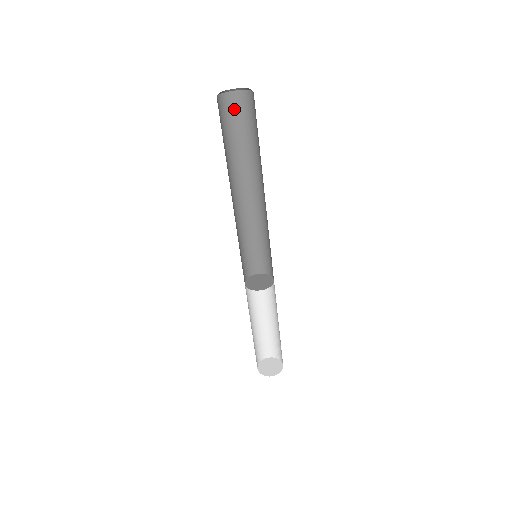
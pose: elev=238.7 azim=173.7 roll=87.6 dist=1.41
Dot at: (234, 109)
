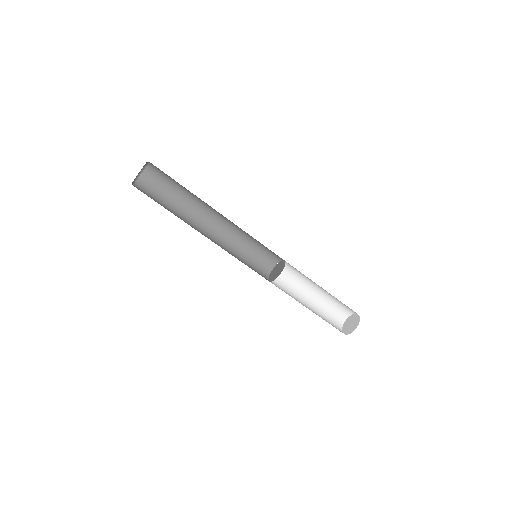
Dot at: (158, 174)
